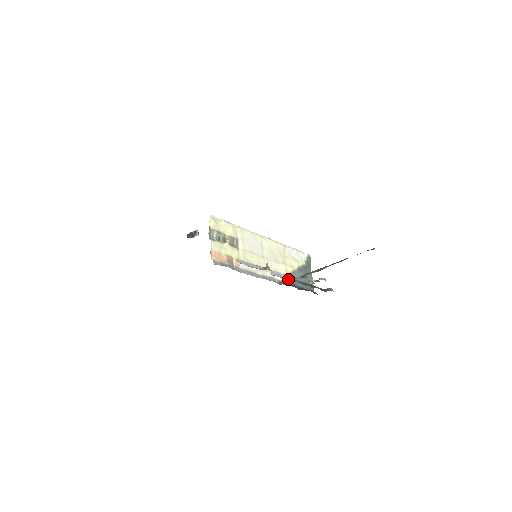
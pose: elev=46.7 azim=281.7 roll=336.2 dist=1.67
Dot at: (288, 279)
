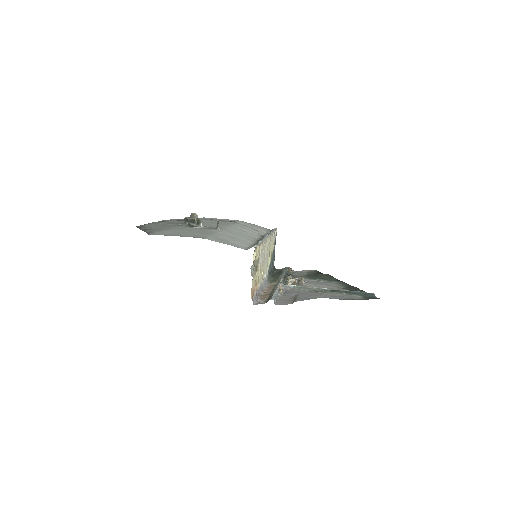
Dot at: (282, 285)
